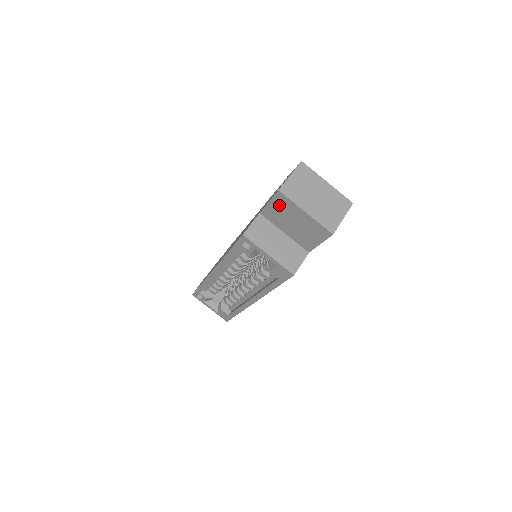
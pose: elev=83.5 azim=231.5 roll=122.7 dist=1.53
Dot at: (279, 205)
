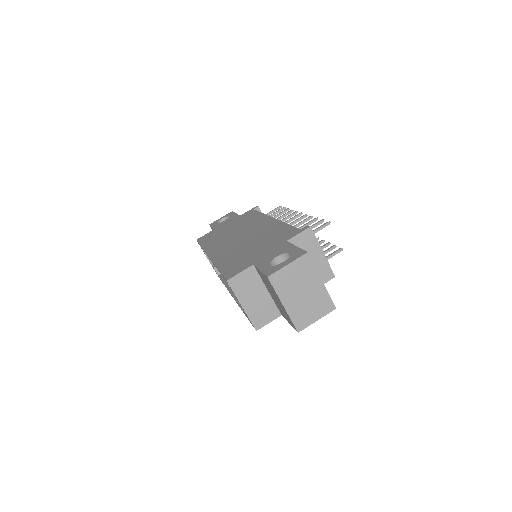
Dot at: (267, 280)
